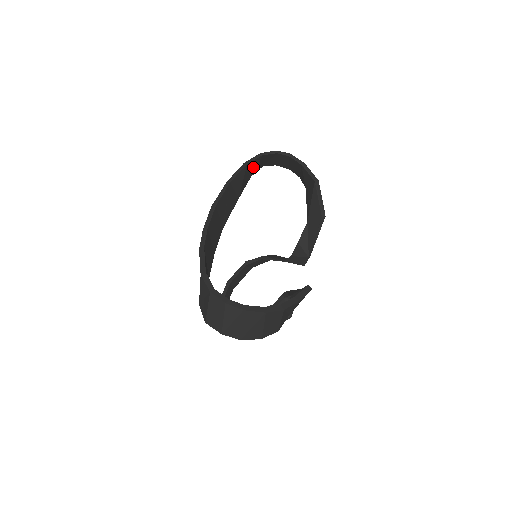
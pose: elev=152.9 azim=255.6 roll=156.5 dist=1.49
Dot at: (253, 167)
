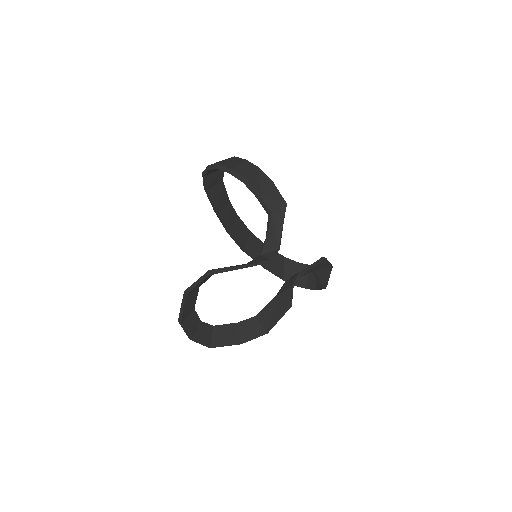
Dot at: (288, 269)
